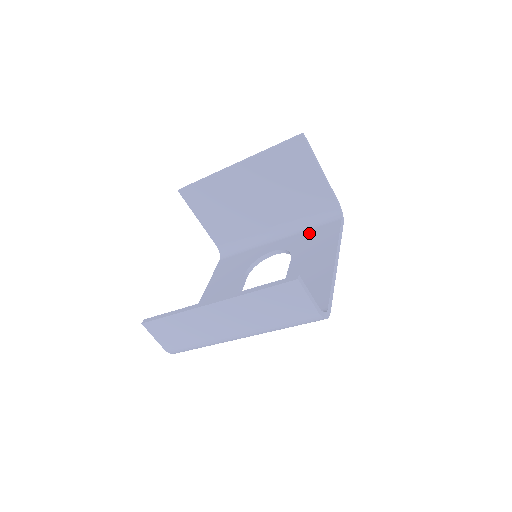
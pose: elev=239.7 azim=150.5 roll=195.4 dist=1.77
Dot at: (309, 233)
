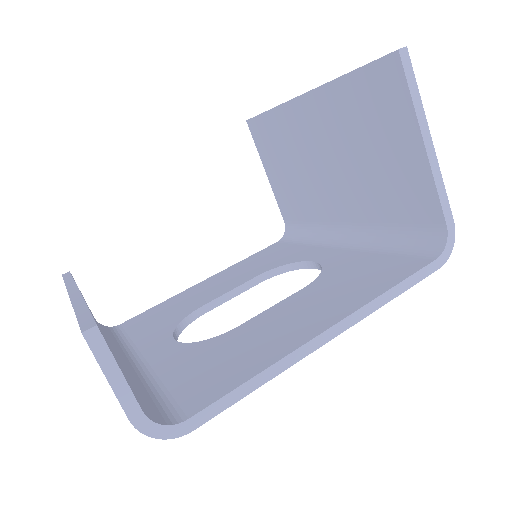
Dot at: (373, 258)
